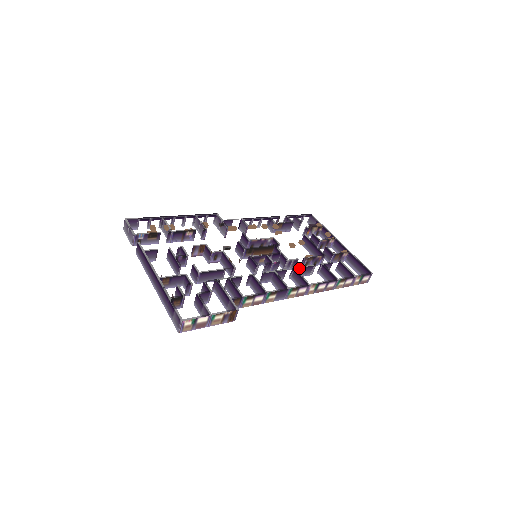
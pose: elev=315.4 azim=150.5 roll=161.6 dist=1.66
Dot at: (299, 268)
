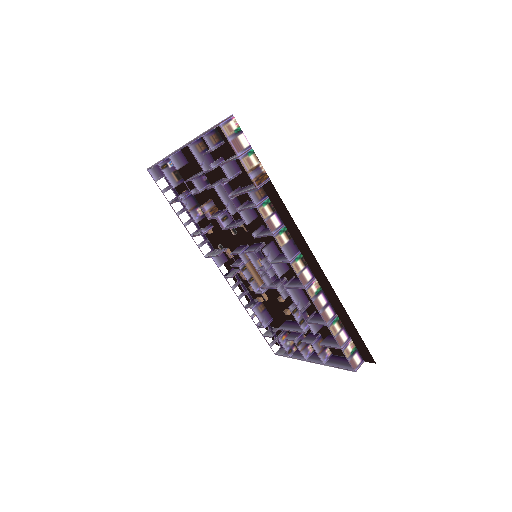
Dot at: occluded
